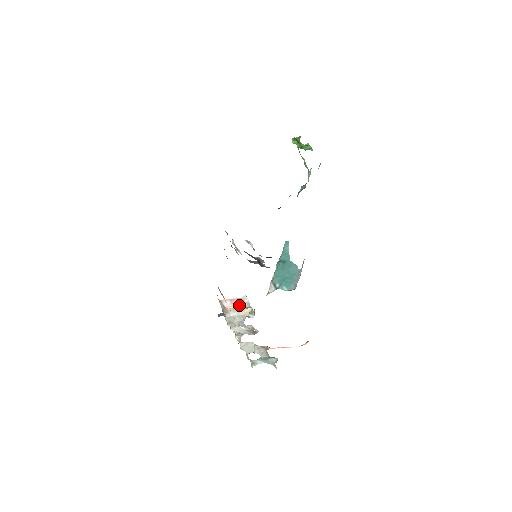
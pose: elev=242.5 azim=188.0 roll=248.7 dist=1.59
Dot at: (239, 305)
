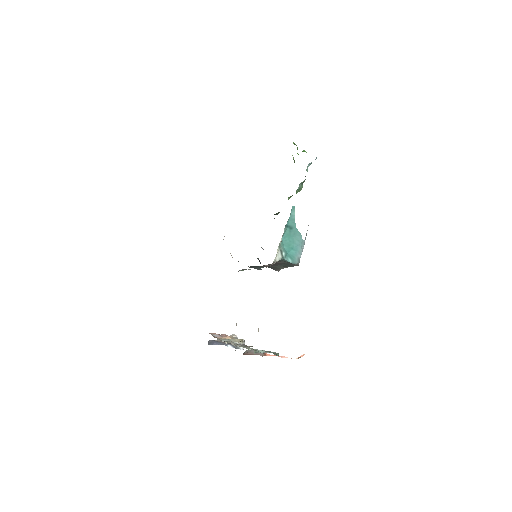
Dot at: (228, 338)
